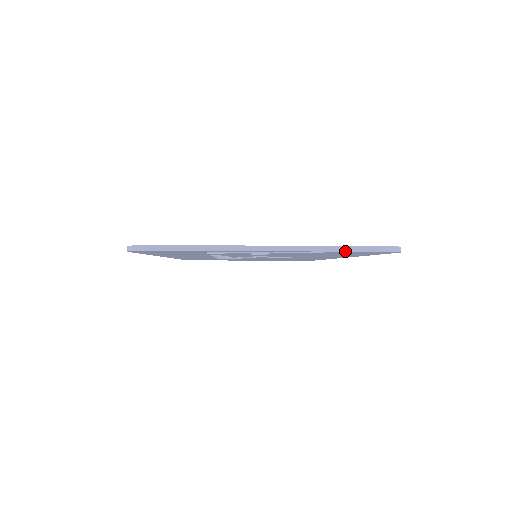
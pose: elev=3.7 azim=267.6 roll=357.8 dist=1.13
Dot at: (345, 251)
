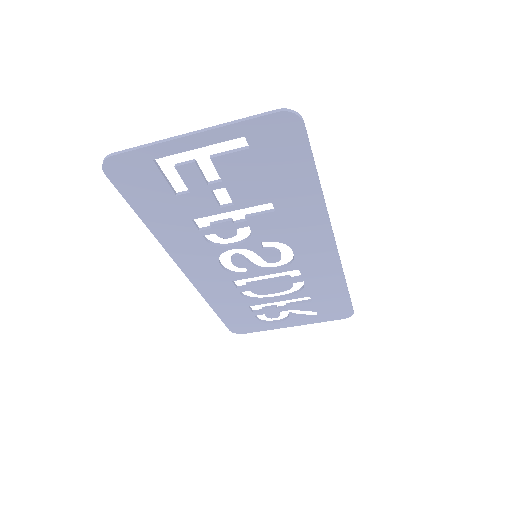
Dot at: (248, 119)
